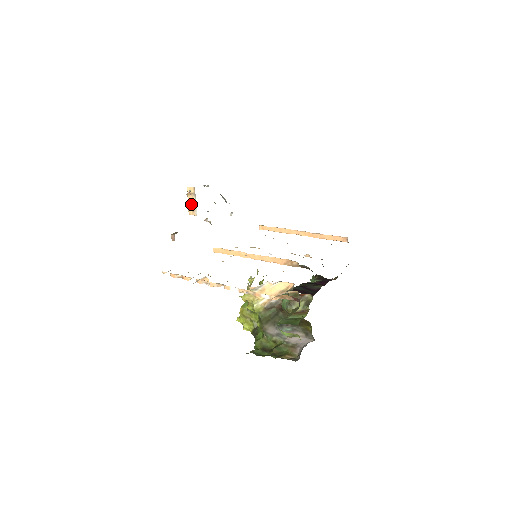
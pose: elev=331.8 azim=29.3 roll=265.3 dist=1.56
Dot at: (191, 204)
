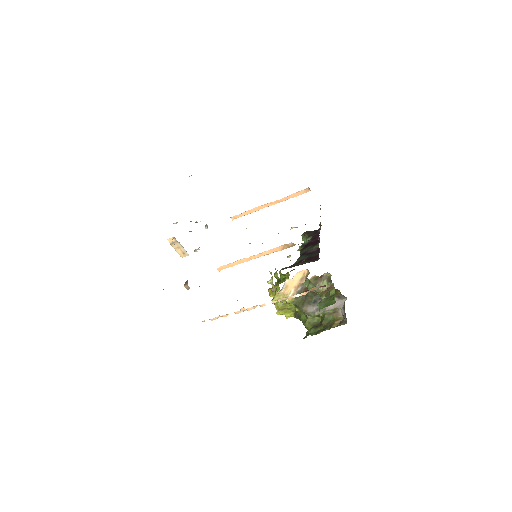
Dot at: (179, 250)
